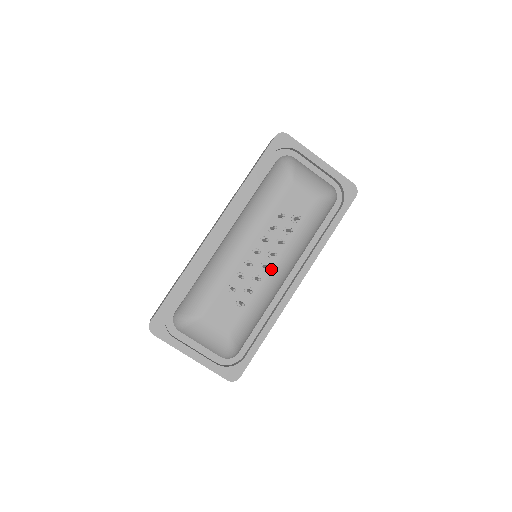
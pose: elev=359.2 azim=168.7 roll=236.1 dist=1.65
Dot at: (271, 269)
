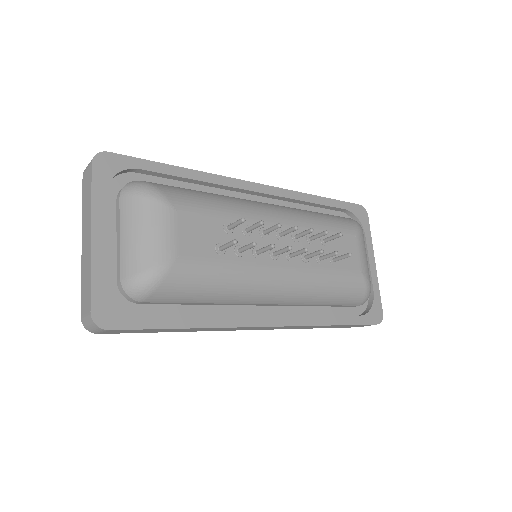
Dot at: (277, 265)
